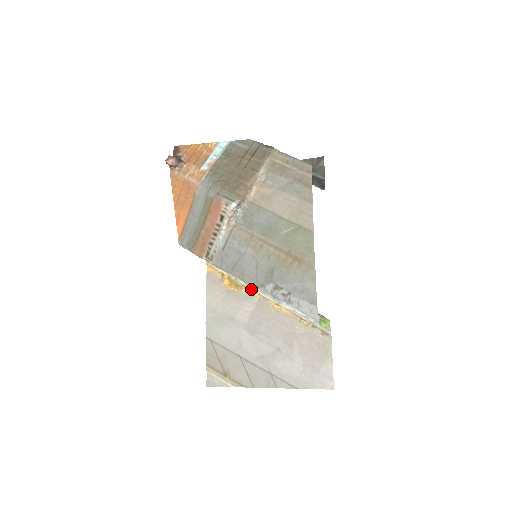
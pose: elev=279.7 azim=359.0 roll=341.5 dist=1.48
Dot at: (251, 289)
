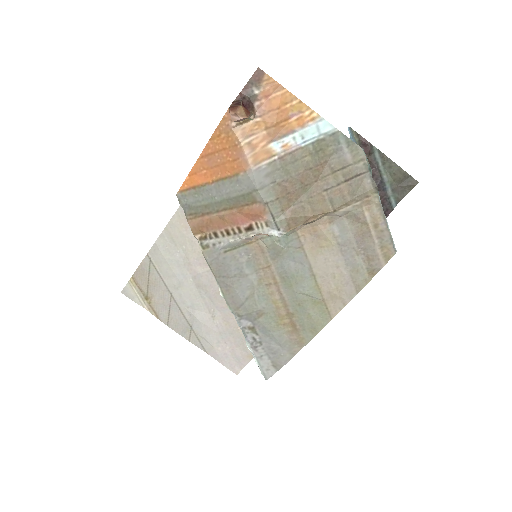
Dot at: occluded
